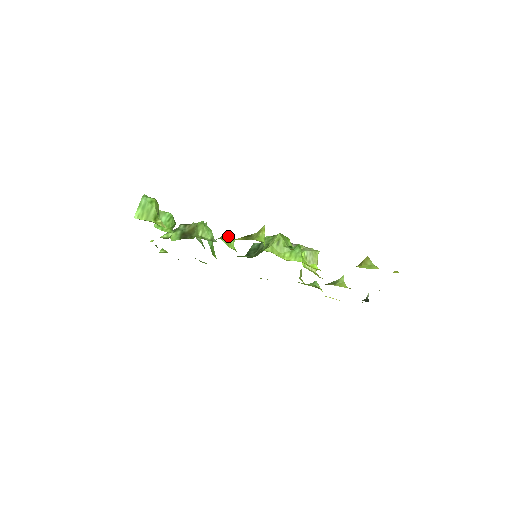
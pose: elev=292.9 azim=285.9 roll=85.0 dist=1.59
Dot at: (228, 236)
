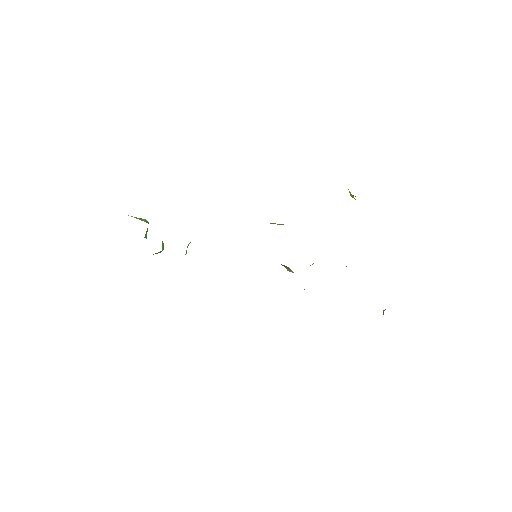
Dot at: occluded
